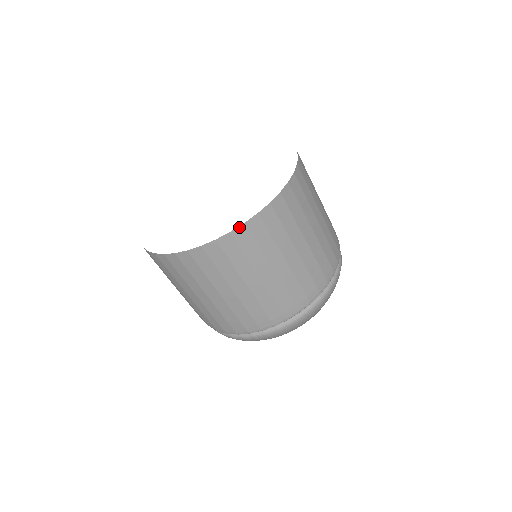
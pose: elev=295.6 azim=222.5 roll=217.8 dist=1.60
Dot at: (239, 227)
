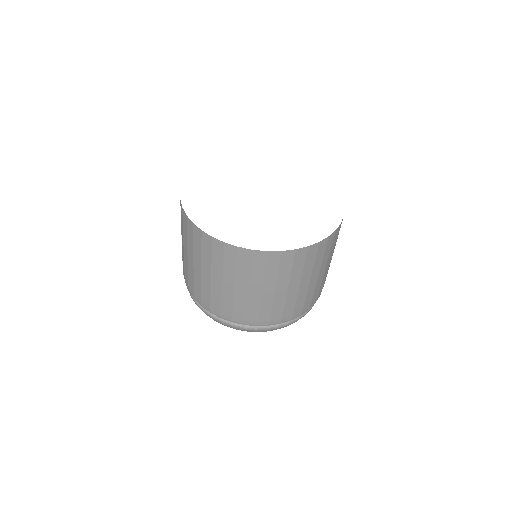
Dot at: (276, 251)
